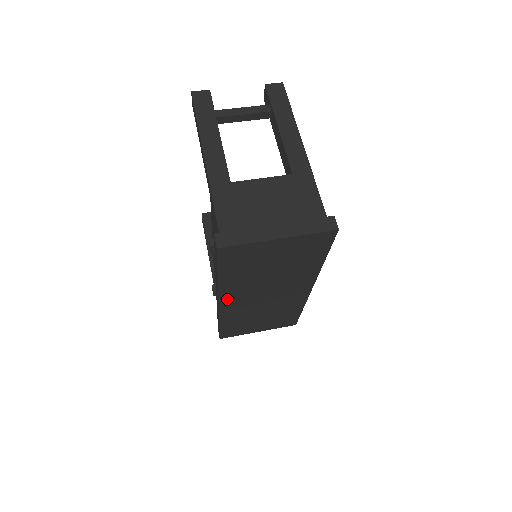
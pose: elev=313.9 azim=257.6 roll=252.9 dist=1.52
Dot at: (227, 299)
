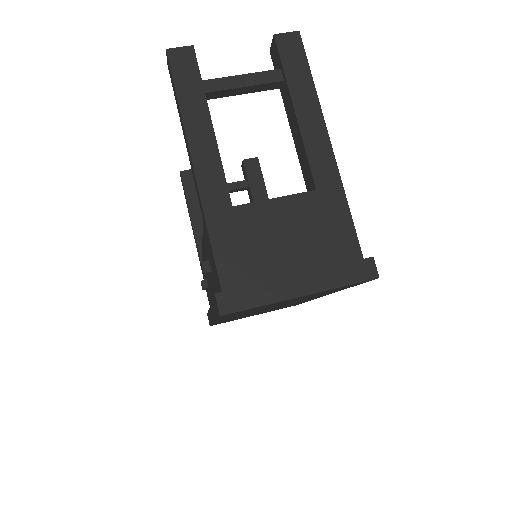
Dot at: occluded
